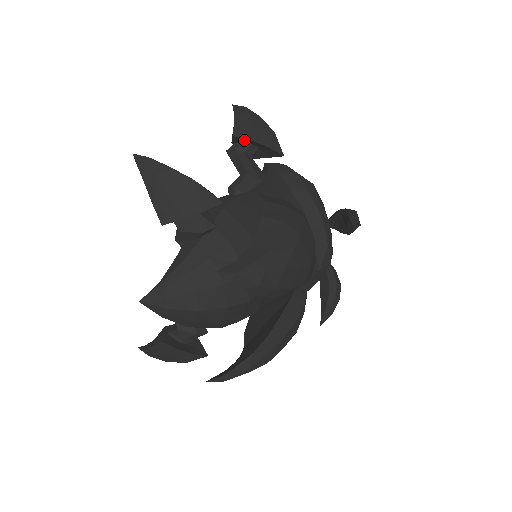
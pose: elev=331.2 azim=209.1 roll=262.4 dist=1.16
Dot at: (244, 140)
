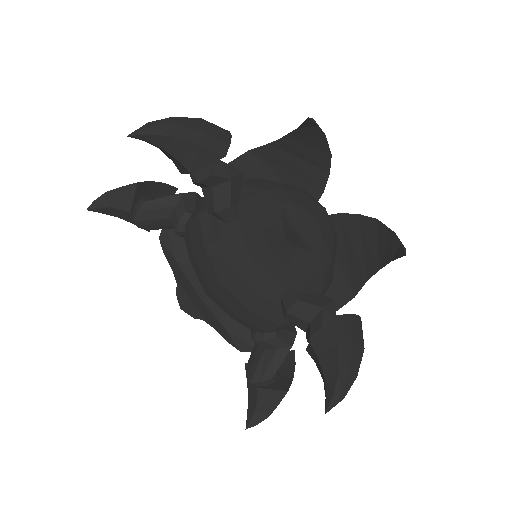
Dot at: (144, 188)
